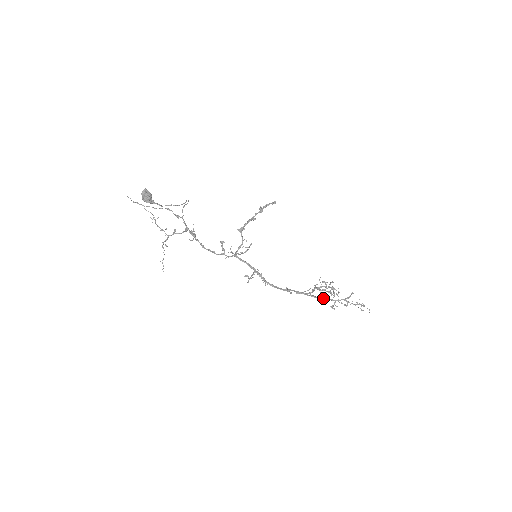
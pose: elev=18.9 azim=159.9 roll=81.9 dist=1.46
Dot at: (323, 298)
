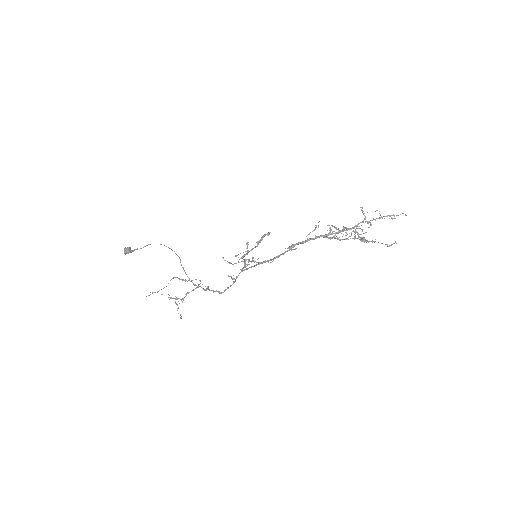
Dot at: (335, 233)
